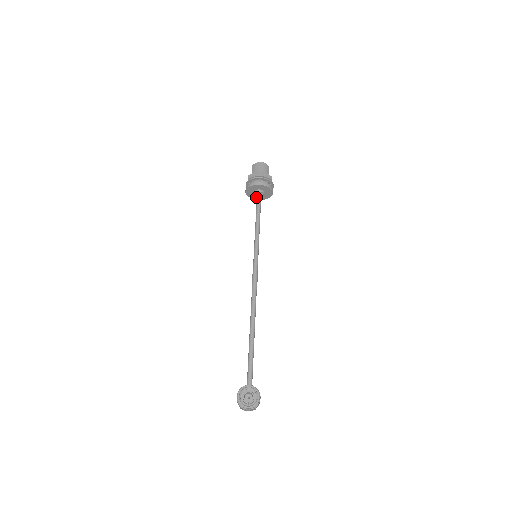
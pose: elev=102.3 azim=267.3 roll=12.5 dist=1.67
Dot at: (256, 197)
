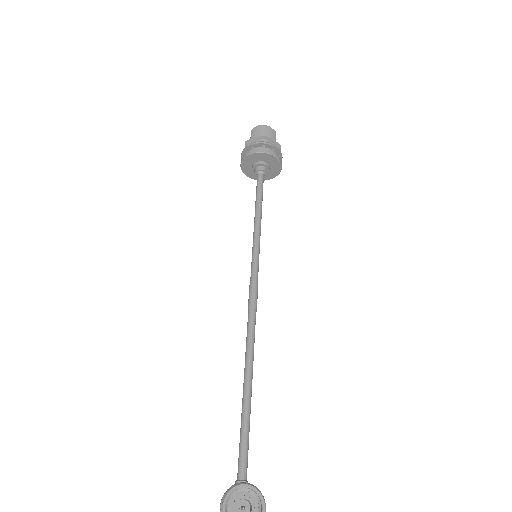
Dot at: (256, 172)
